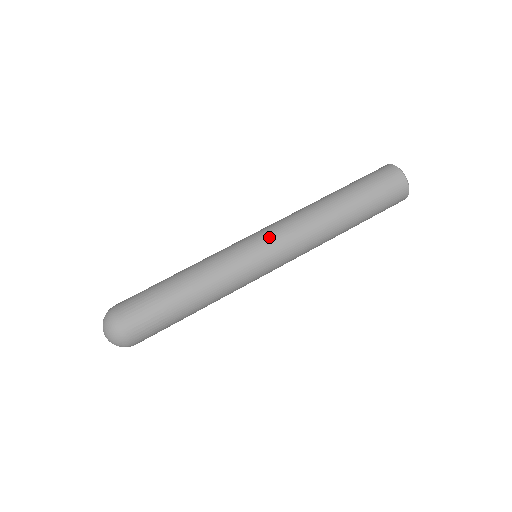
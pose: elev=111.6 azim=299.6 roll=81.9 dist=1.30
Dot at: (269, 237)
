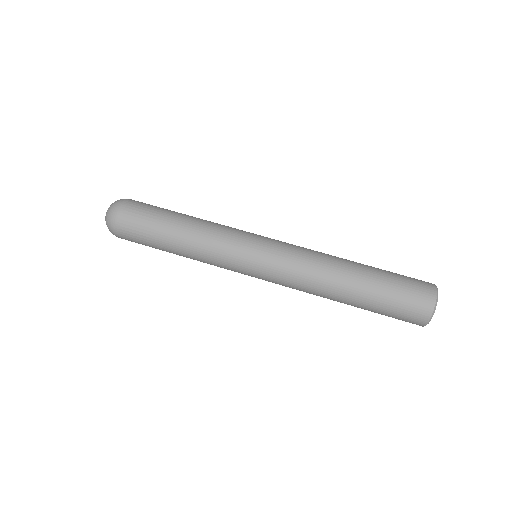
Dot at: (270, 259)
